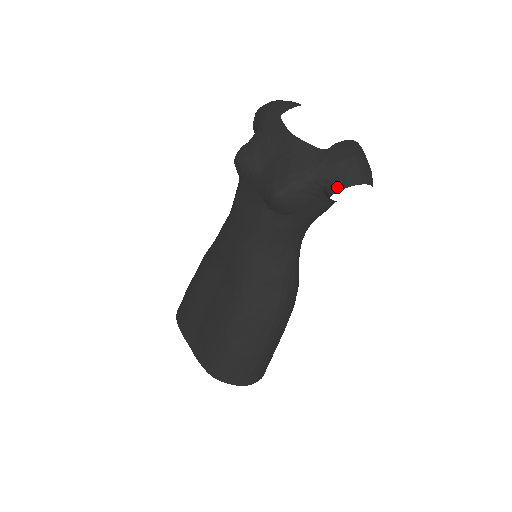
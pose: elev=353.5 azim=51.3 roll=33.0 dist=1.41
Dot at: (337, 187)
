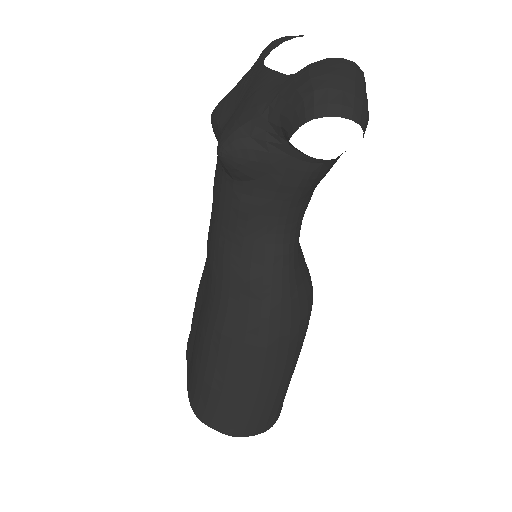
Dot at: (293, 125)
